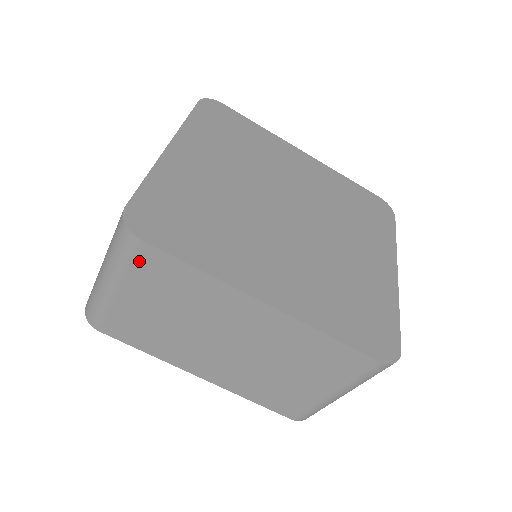
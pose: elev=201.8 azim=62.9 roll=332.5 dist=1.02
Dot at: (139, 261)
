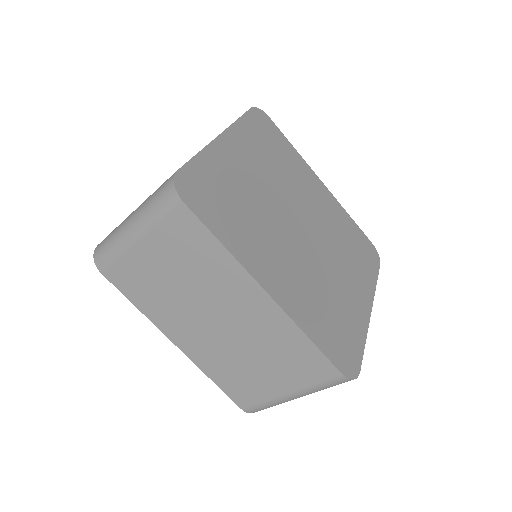
Dot at: (172, 220)
